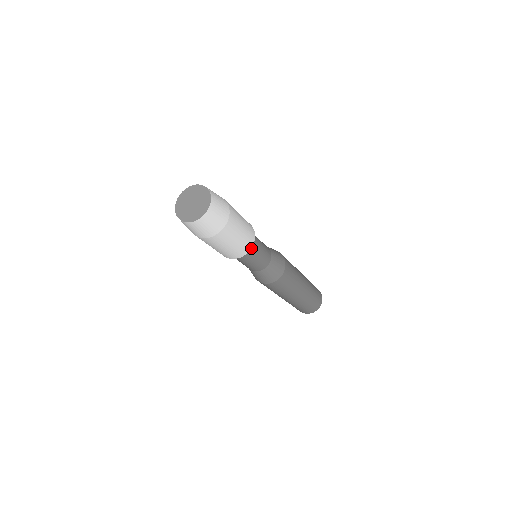
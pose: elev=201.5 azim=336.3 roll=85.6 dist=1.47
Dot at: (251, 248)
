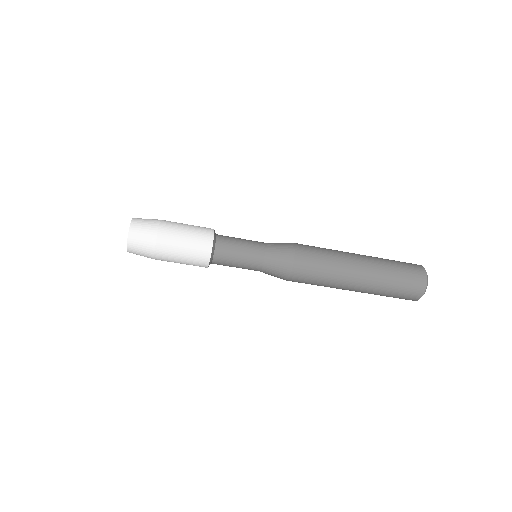
Dot at: (220, 245)
